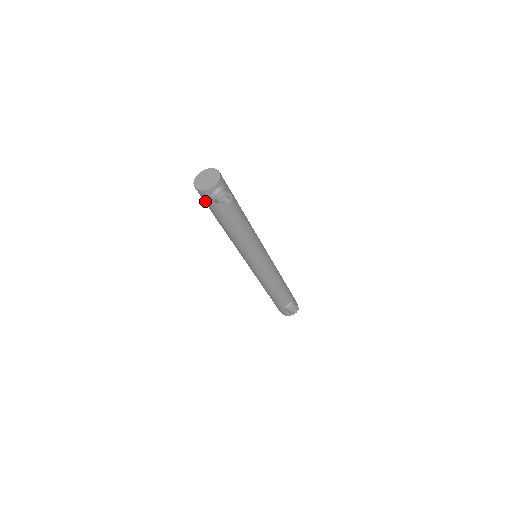
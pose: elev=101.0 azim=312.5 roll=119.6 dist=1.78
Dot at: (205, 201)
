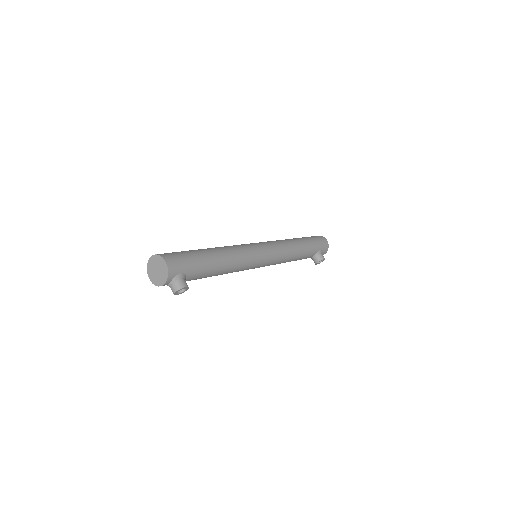
Dot at: occluded
